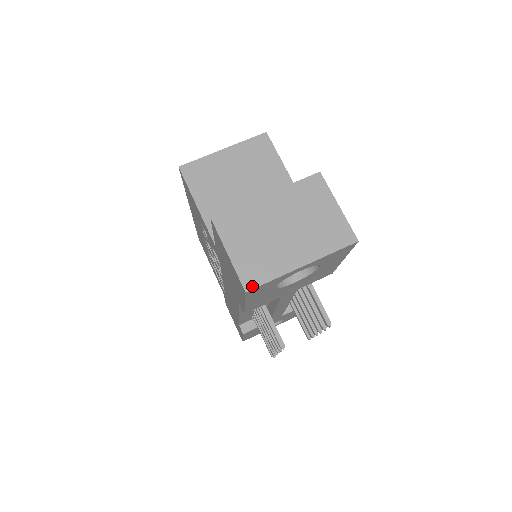
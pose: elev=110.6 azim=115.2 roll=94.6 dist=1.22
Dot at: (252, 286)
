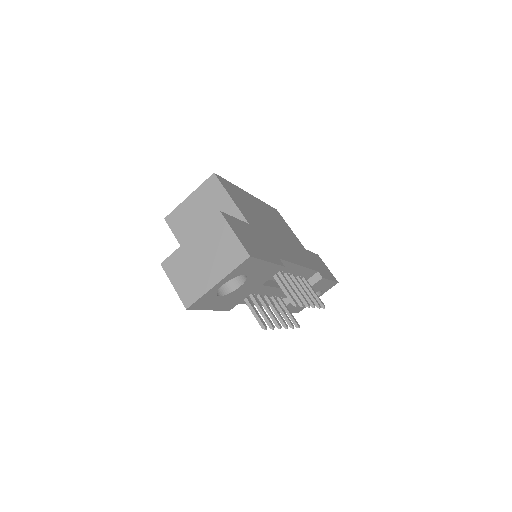
Dot at: (189, 304)
